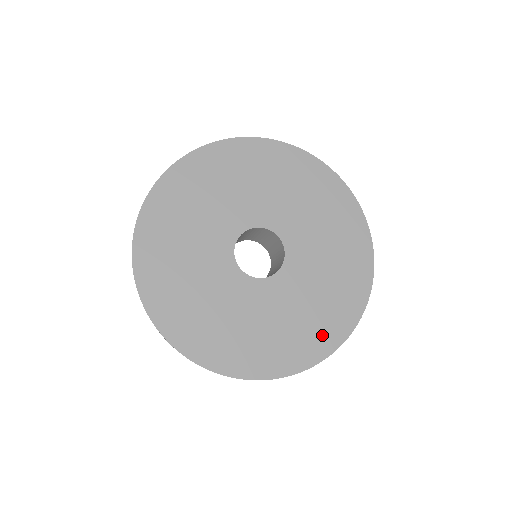
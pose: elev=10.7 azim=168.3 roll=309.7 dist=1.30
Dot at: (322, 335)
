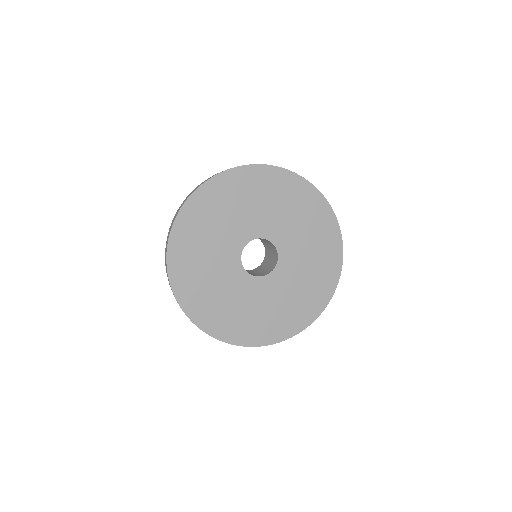
Dot at: (240, 331)
